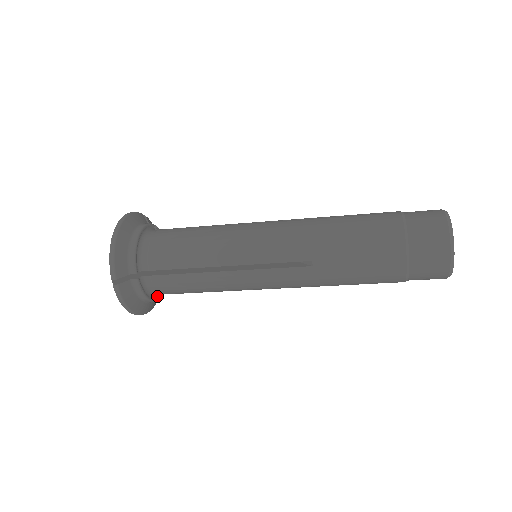
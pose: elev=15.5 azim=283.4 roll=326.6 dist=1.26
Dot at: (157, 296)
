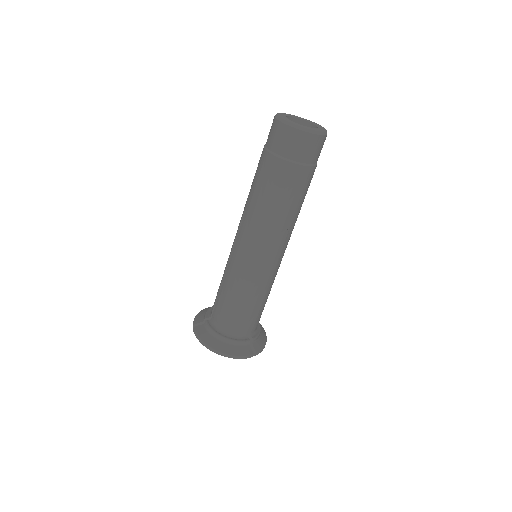
Dot at: (231, 337)
